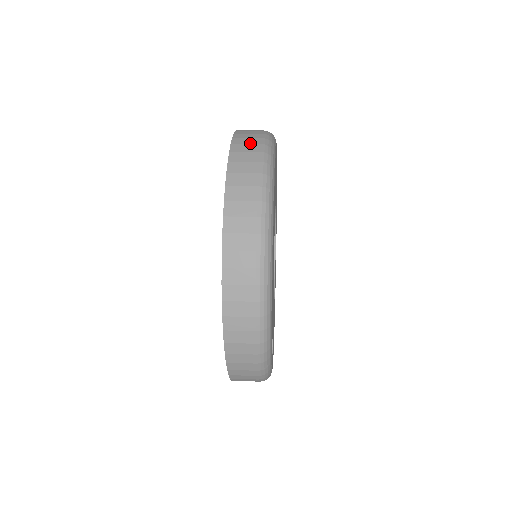
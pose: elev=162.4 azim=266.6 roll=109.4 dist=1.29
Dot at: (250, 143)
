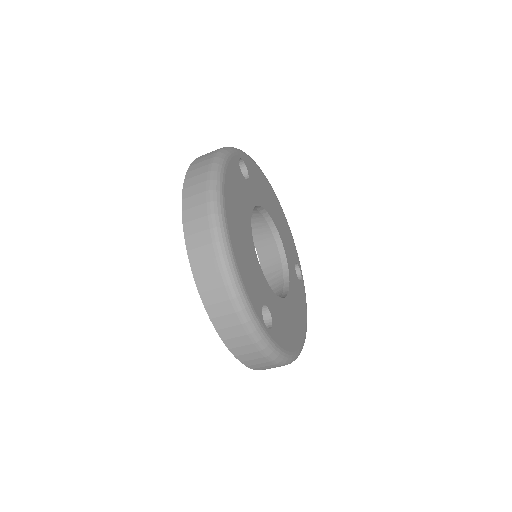
Dot at: (210, 152)
